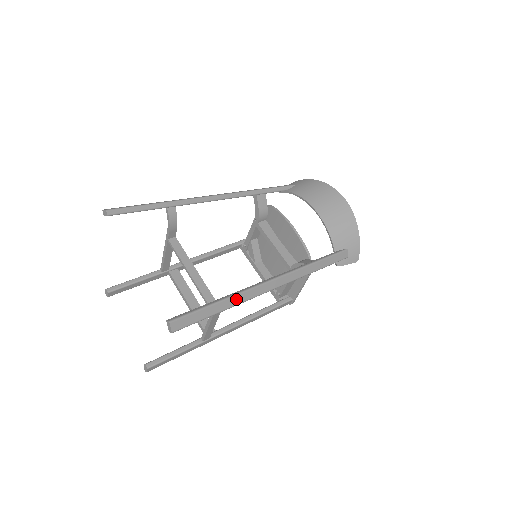
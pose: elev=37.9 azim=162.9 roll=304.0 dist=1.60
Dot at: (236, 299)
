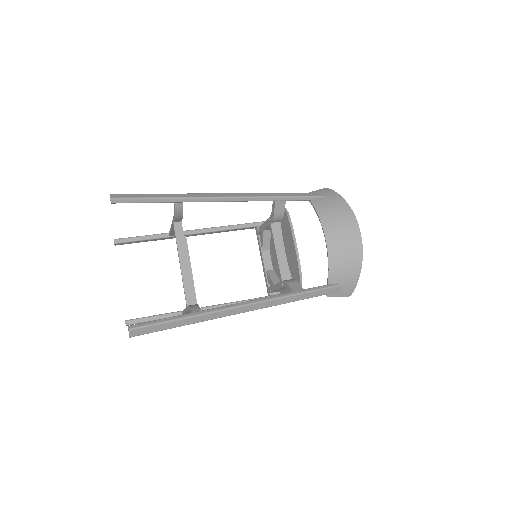
Dot at: (201, 318)
